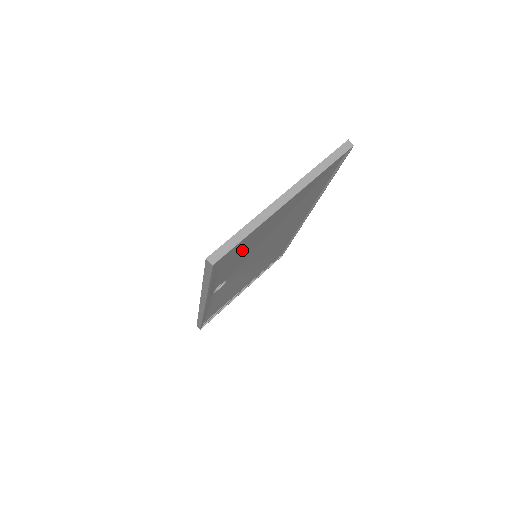
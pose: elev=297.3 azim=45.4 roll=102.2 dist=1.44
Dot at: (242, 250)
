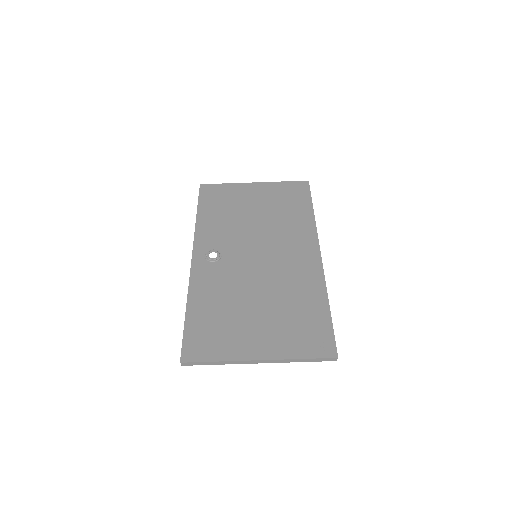
Dot at: (224, 317)
